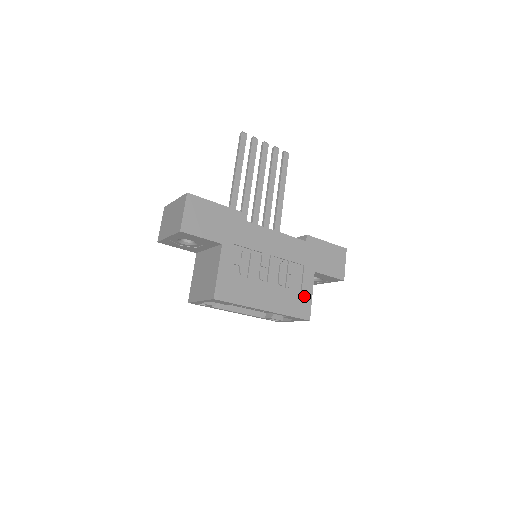
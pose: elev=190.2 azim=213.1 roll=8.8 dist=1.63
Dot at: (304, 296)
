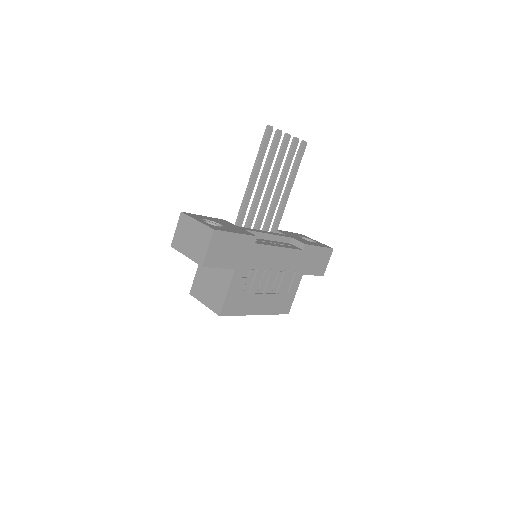
Dot at: (289, 296)
